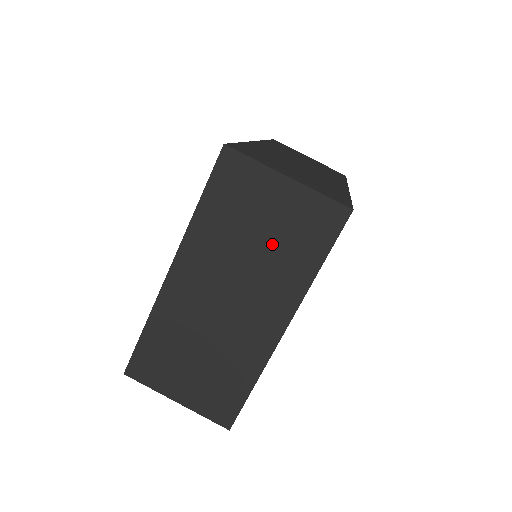
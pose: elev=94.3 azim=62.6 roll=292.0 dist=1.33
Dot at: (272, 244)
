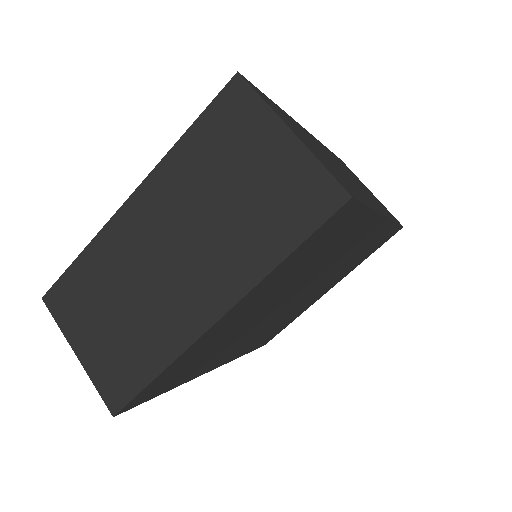
Dot at: (244, 207)
